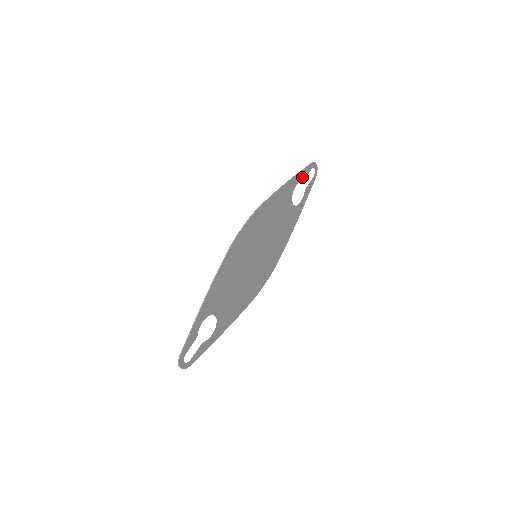
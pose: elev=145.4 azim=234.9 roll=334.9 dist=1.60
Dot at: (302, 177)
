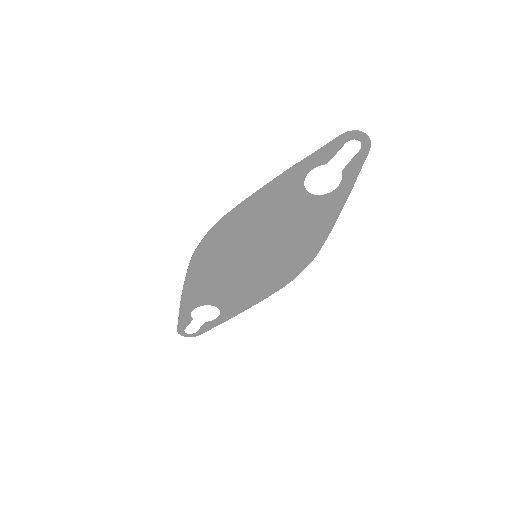
Dot at: (320, 160)
